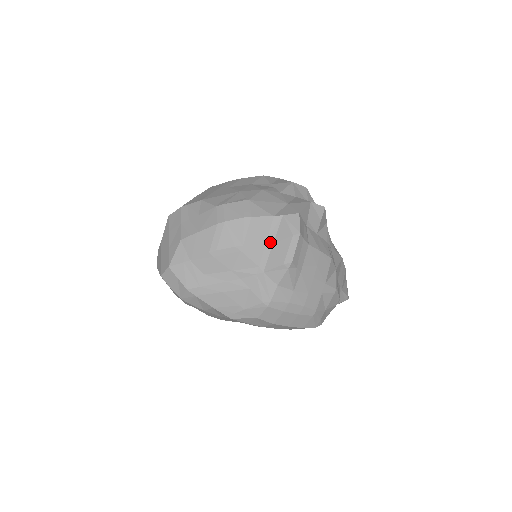
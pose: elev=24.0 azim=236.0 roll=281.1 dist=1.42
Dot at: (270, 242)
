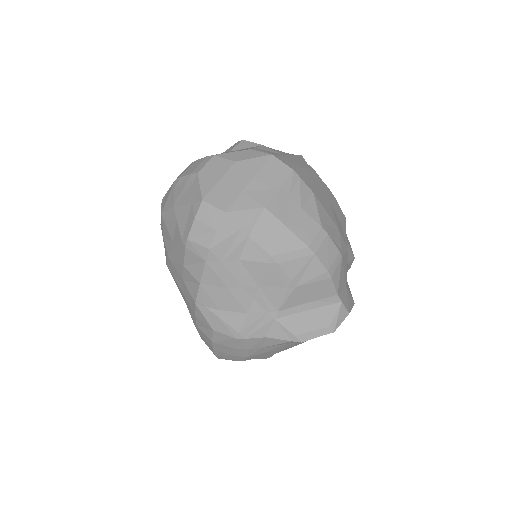
Dot at: (309, 306)
